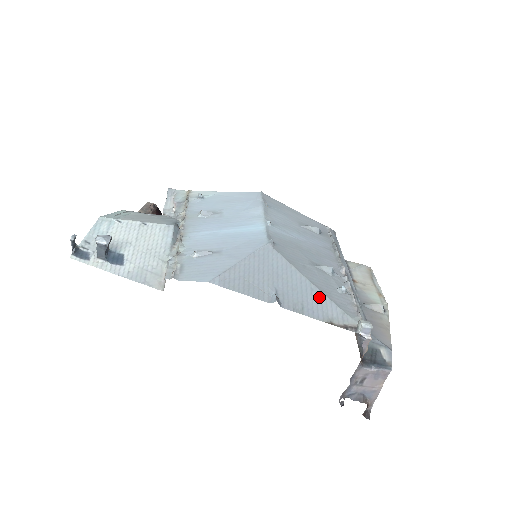
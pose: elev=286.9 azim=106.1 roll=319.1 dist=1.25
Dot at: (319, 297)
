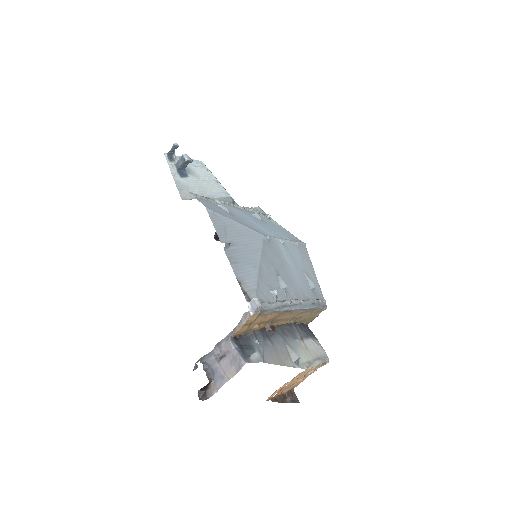
Dot at: (253, 272)
